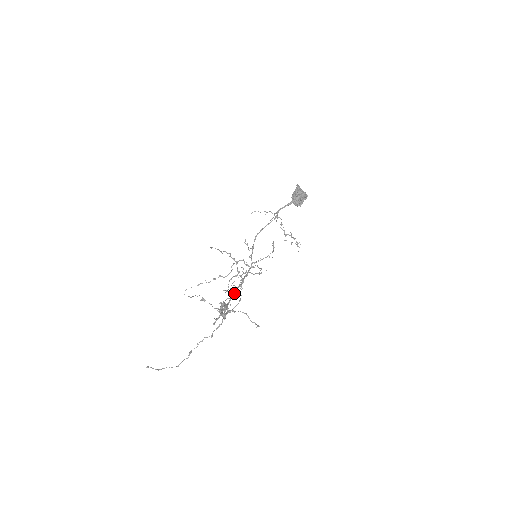
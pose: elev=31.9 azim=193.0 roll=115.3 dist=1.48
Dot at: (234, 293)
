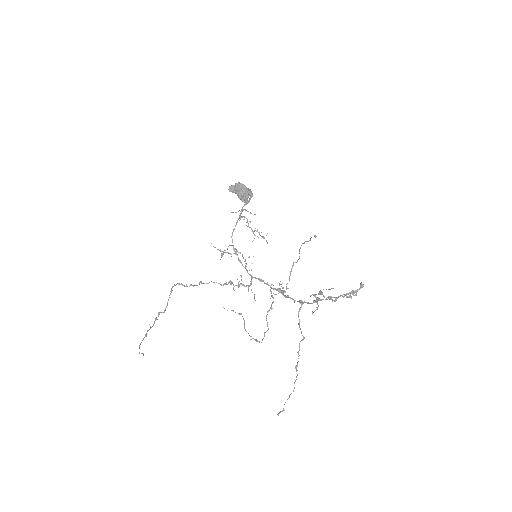
Dot at: (282, 292)
